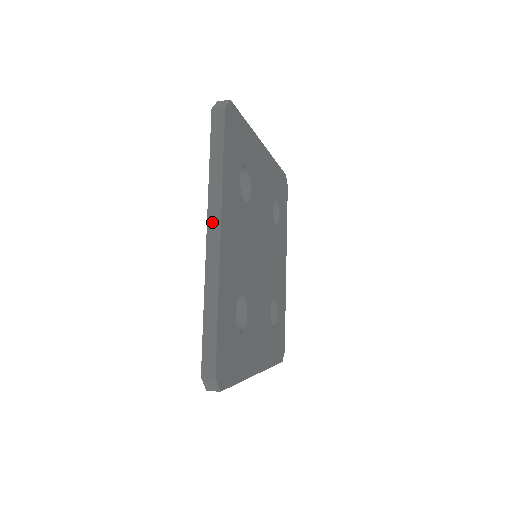
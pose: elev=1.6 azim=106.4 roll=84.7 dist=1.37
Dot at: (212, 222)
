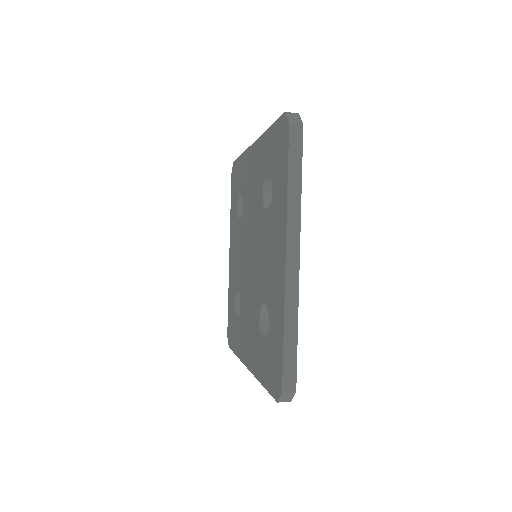
Dot at: (291, 242)
